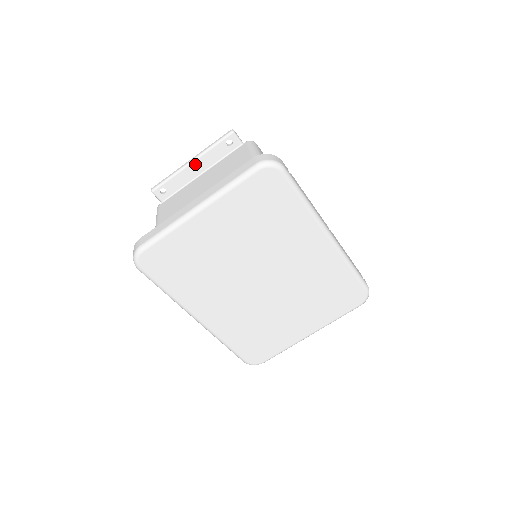
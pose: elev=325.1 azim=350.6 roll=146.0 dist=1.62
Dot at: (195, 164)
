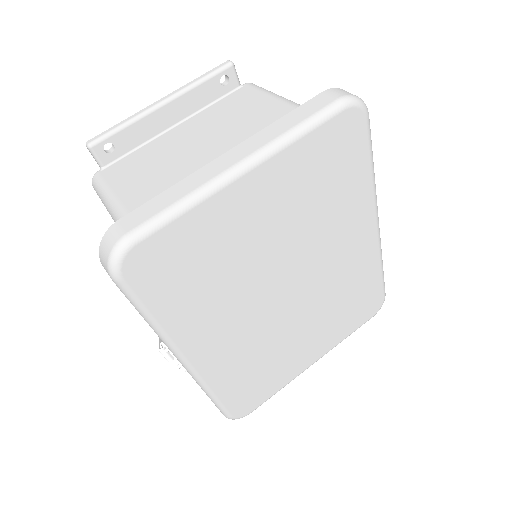
Dot at: (169, 107)
